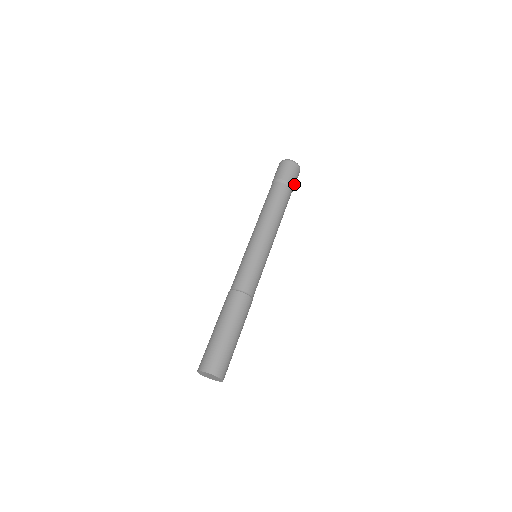
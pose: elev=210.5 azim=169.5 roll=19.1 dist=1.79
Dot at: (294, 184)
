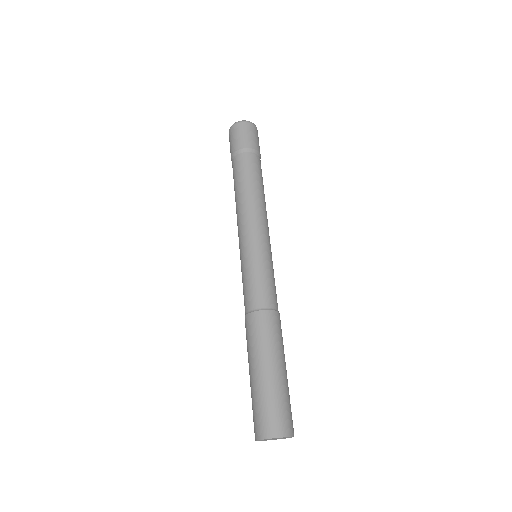
Dot at: (255, 145)
